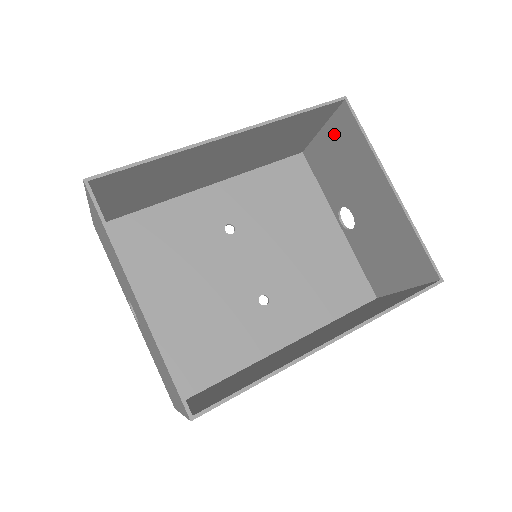
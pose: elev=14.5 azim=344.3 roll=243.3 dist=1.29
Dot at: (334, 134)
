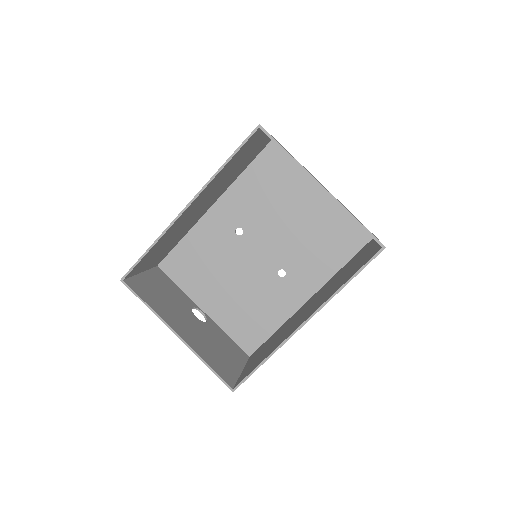
Dot at: occluded
